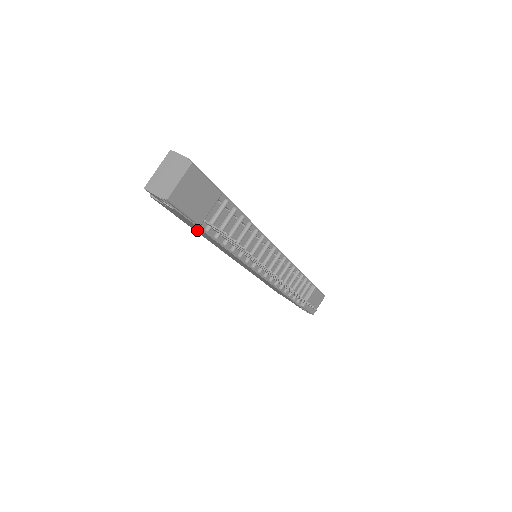
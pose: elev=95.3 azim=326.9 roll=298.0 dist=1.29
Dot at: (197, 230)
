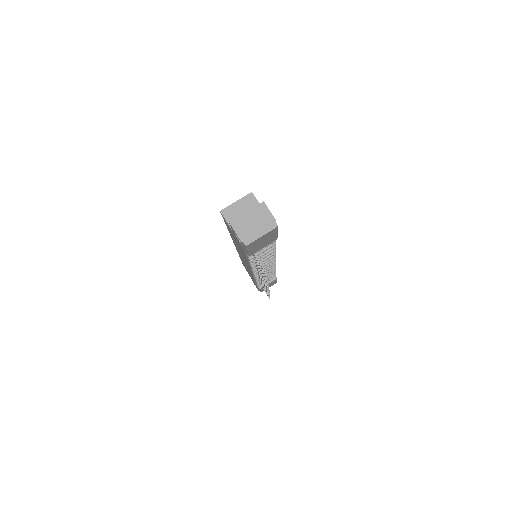
Dot at: occluded
